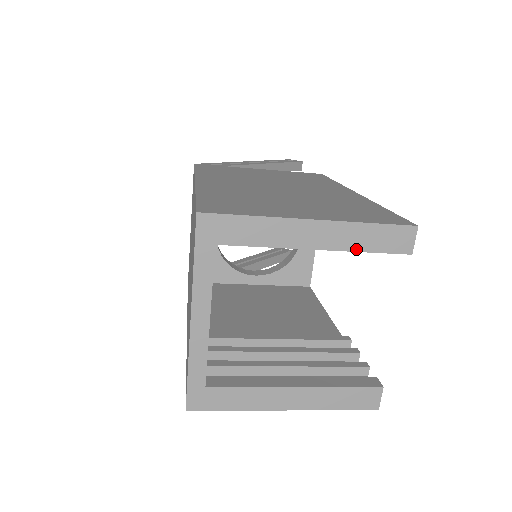
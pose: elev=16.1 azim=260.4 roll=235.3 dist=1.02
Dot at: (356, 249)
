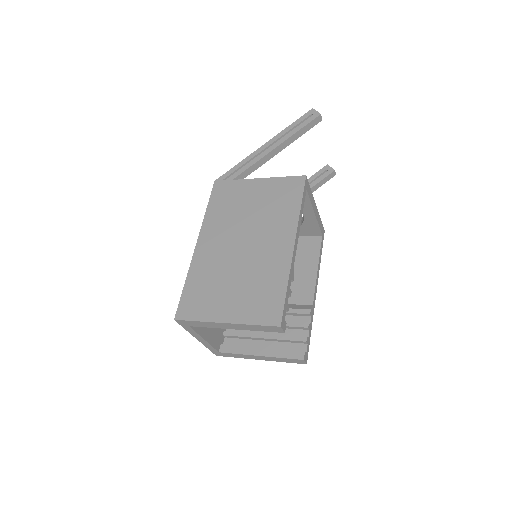
Dot at: (254, 330)
